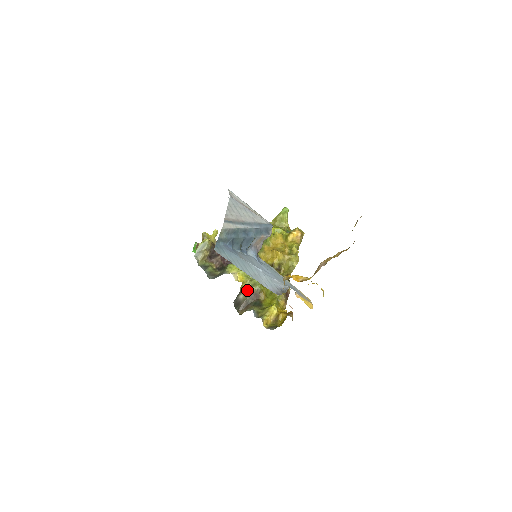
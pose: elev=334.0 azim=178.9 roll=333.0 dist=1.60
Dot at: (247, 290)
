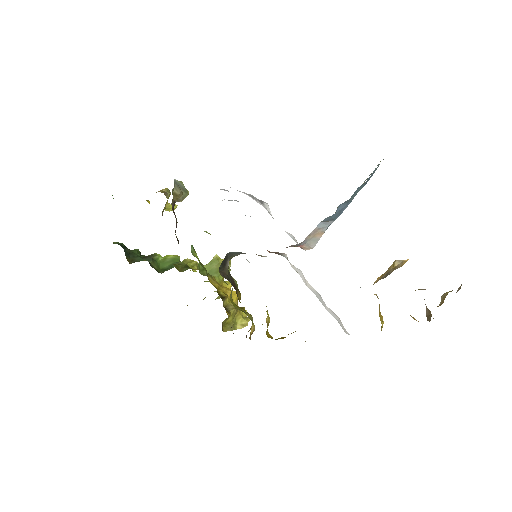
Dot at: (228, 270)
